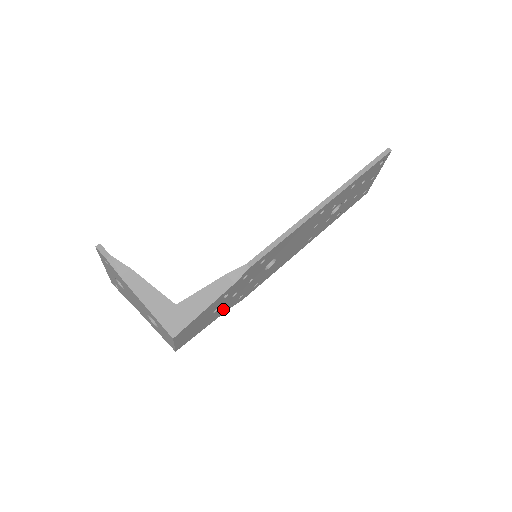
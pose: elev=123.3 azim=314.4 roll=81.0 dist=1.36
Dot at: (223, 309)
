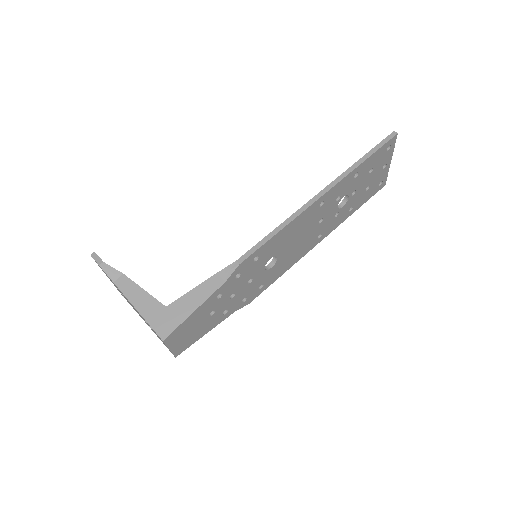
Dot at: (225, 313)
